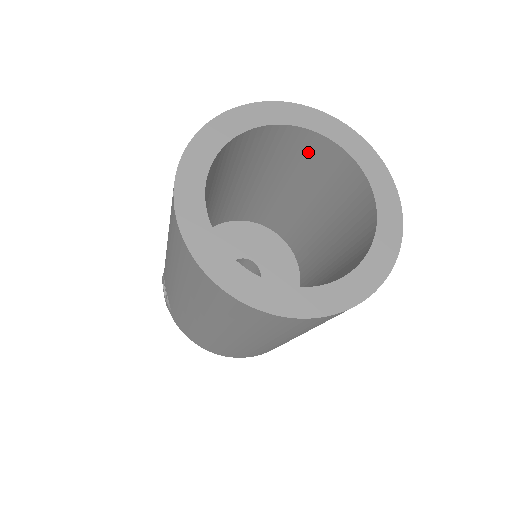
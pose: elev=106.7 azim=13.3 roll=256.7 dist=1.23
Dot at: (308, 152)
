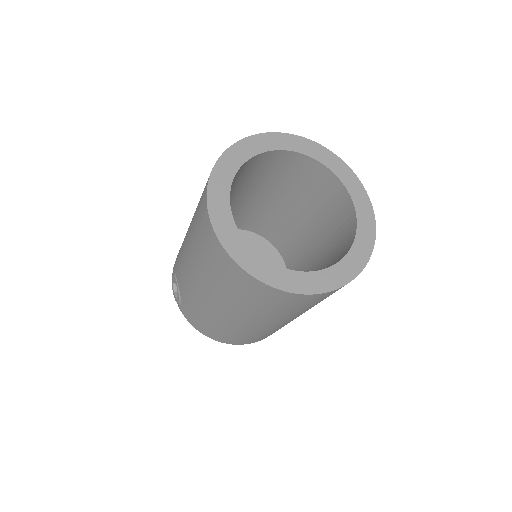
Dot at: (301, 172)
